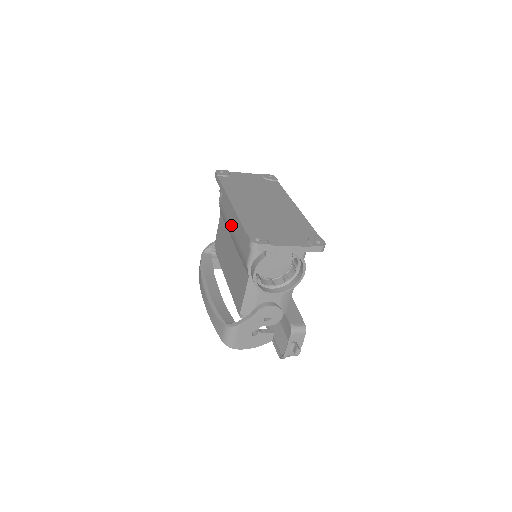
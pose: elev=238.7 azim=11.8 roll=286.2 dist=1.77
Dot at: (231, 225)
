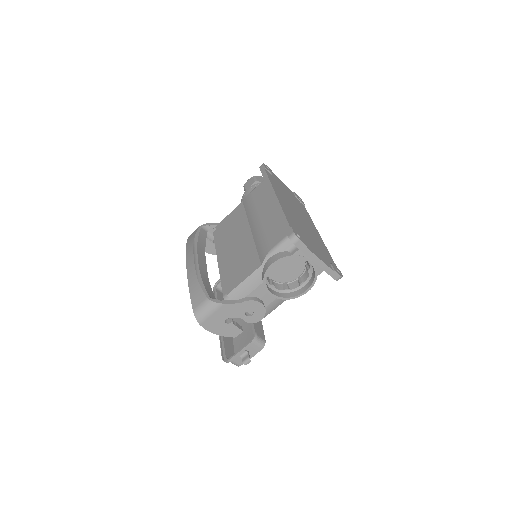
Dot at: (259, 215)
